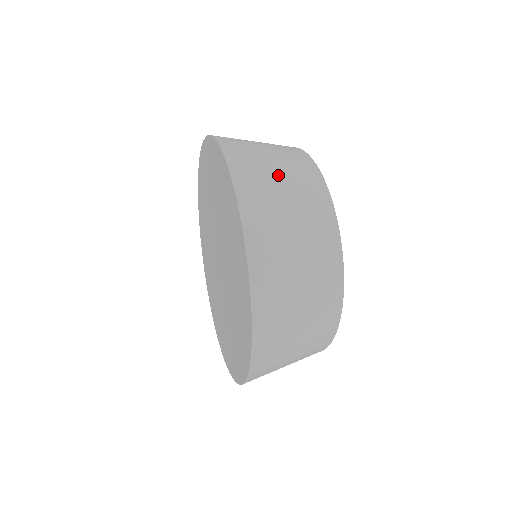
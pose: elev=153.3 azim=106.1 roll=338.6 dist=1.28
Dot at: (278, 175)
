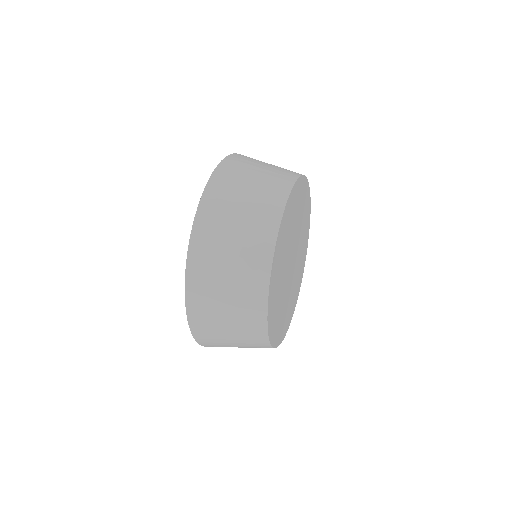
Dot at: (269, 164)
